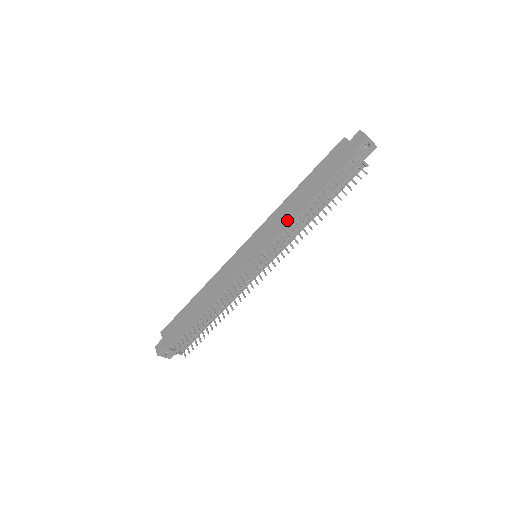
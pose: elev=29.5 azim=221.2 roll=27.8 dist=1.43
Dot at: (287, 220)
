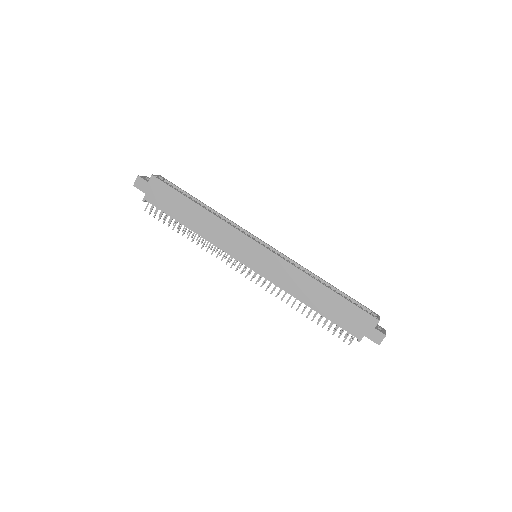
Dot at: (291, 289)
